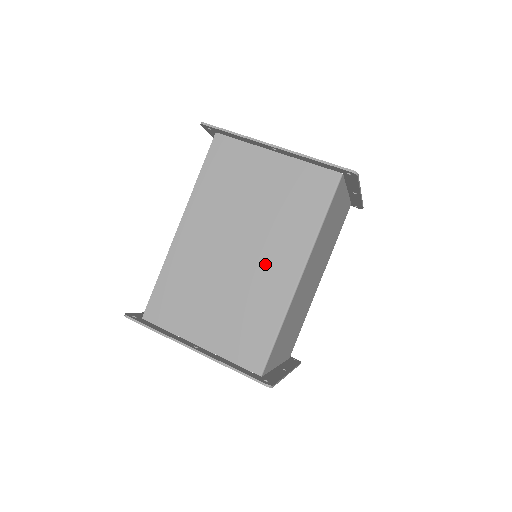
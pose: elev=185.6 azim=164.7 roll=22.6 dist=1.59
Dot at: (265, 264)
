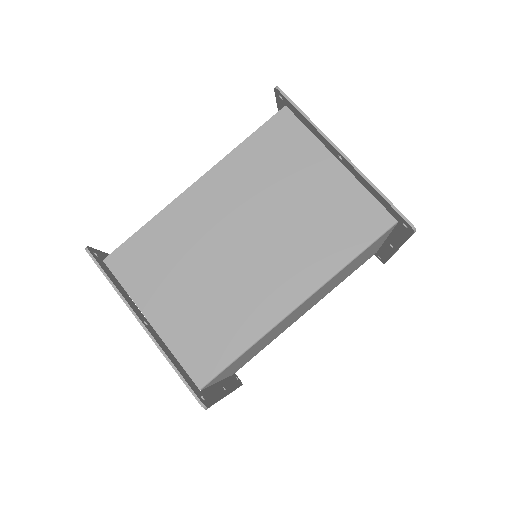
Dot at: (266, 273)
